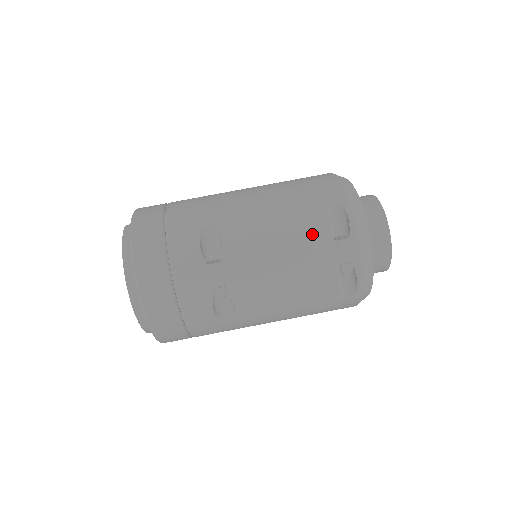
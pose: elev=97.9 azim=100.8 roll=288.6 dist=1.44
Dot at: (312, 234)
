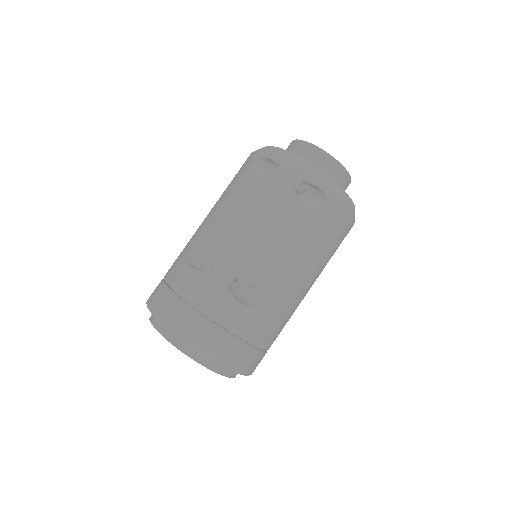
Dot at: (254, 189)
